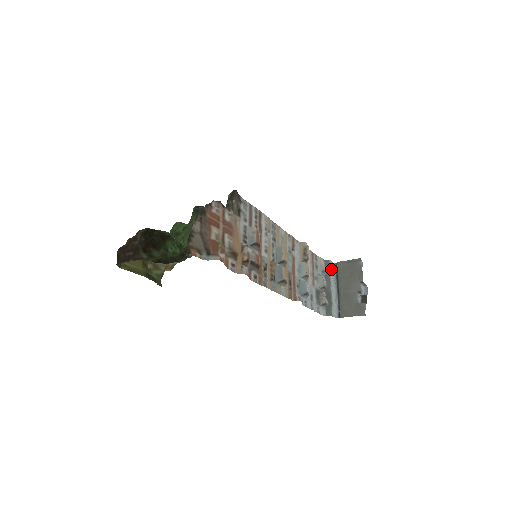
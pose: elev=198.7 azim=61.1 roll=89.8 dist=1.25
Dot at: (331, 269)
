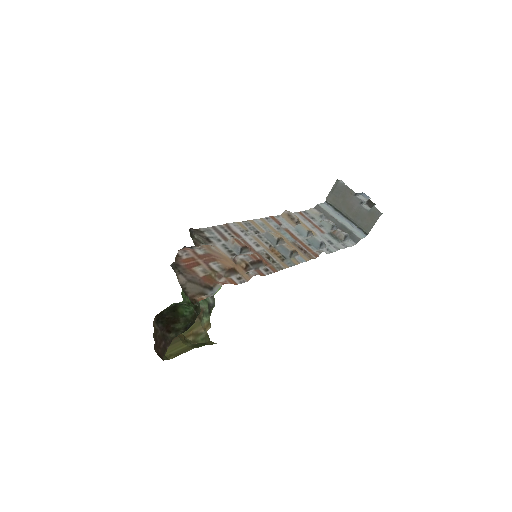
Dot at: (326, 209)
